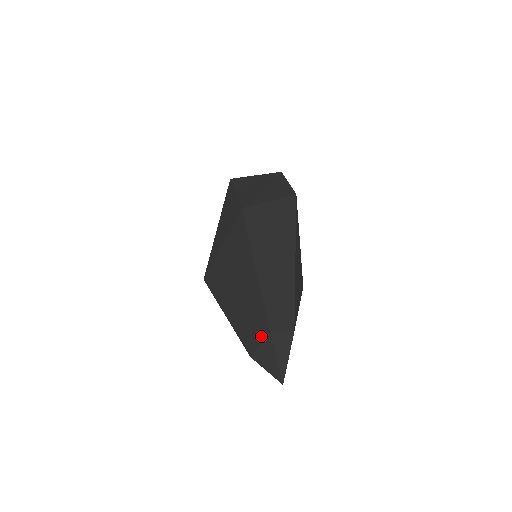
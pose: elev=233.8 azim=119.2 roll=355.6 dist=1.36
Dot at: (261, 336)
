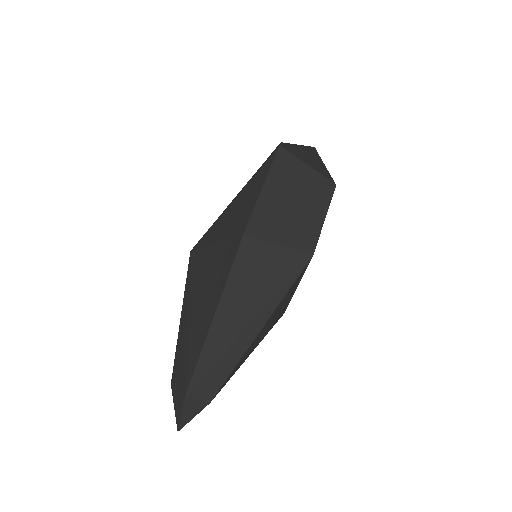
Dot at: (181, 385)
